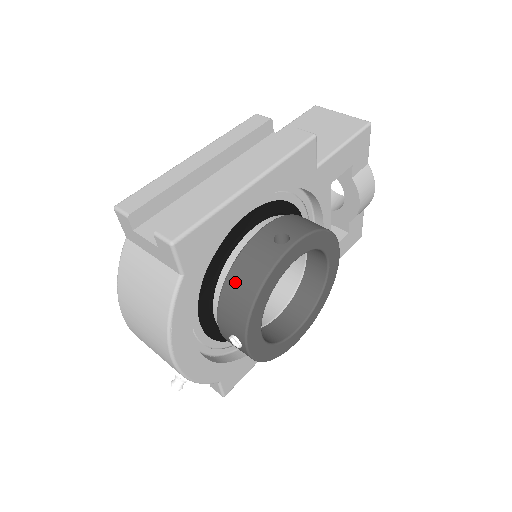
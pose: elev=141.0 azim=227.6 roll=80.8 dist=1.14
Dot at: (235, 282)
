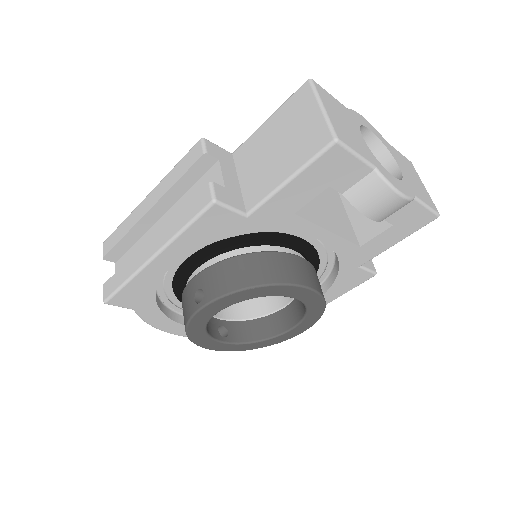
Dot at: occluded
